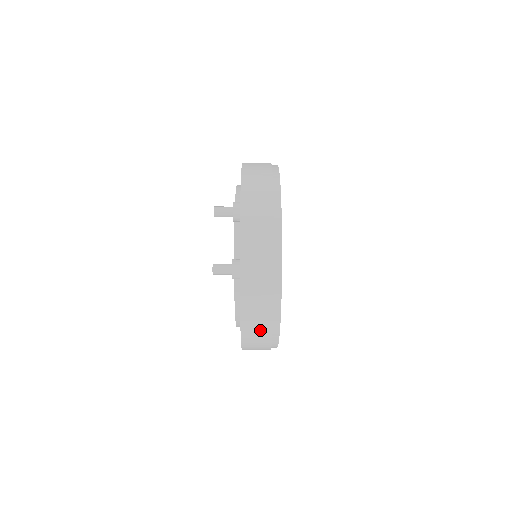
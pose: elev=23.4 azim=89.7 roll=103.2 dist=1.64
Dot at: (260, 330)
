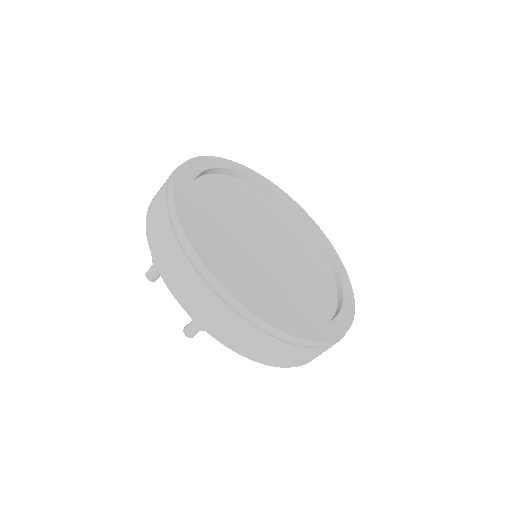
Dot at: (282, 353)
